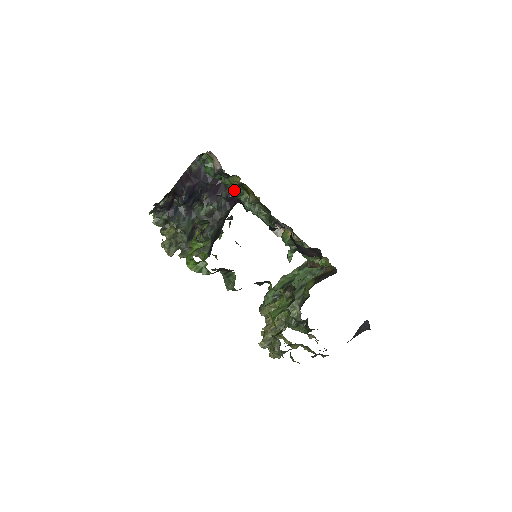
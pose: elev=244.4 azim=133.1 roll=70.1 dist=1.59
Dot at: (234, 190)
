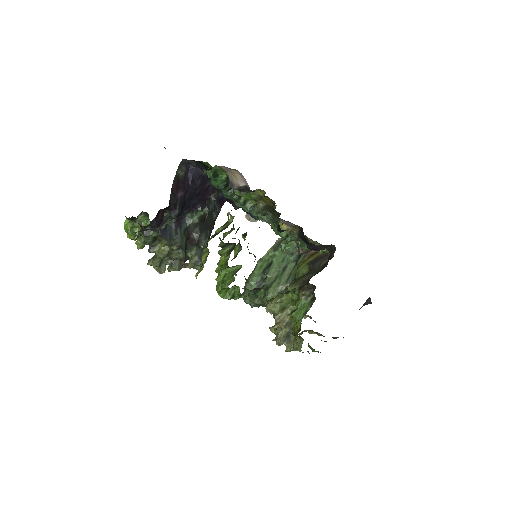
Dot at: (232, 194)
